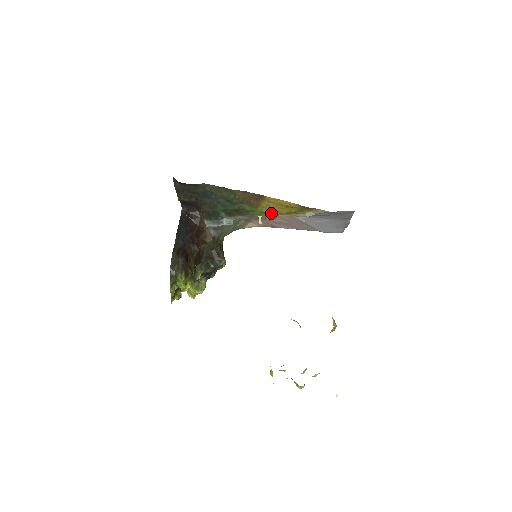
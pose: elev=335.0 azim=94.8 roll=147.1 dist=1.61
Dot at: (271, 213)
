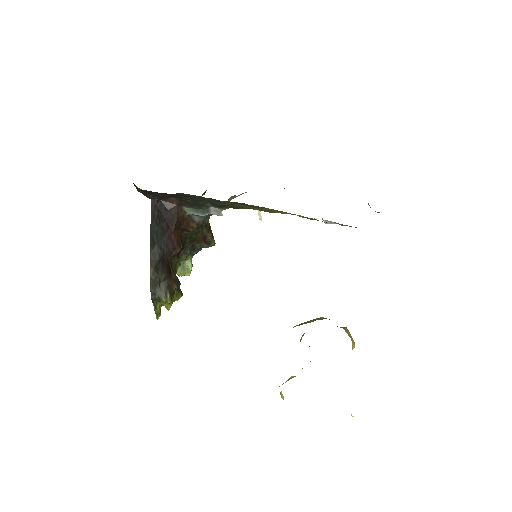
Dot at: (275, 212)
